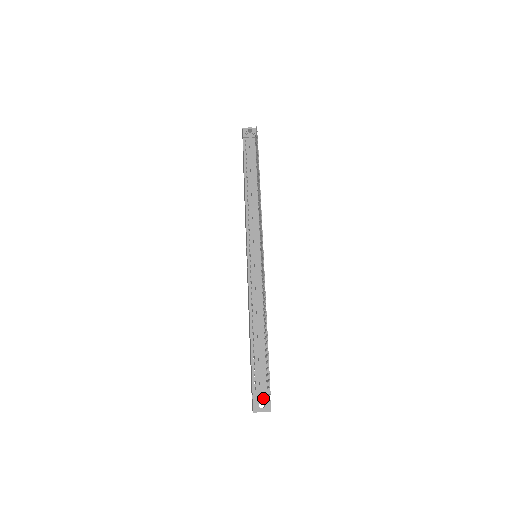
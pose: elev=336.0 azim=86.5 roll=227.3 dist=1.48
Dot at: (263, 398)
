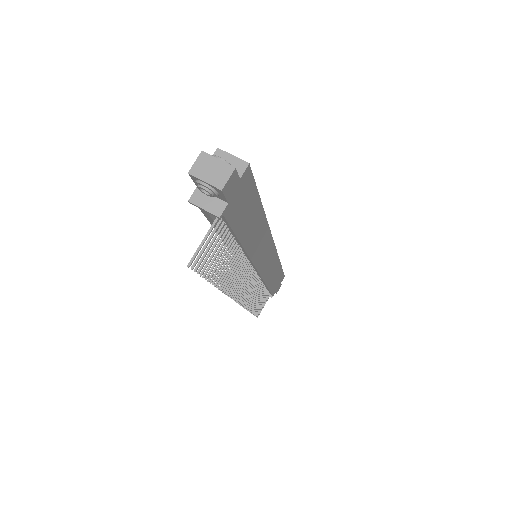
Dot at: occluded
